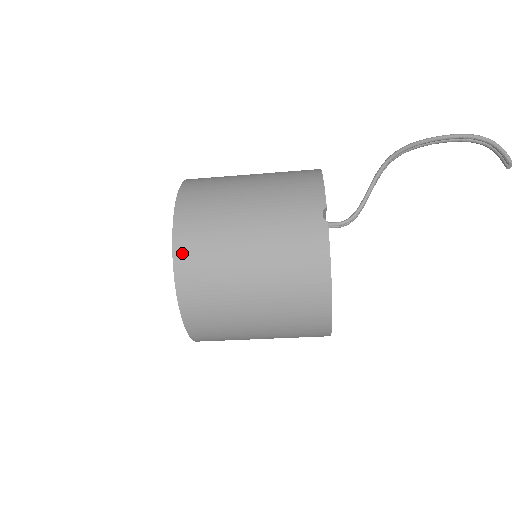
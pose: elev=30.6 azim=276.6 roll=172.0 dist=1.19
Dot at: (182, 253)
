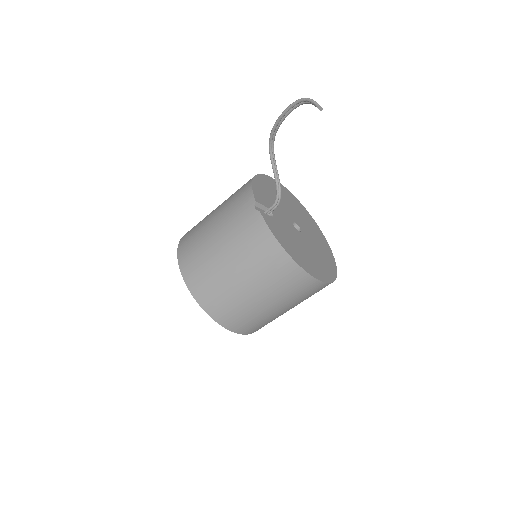
Dot at: (191, 283)
